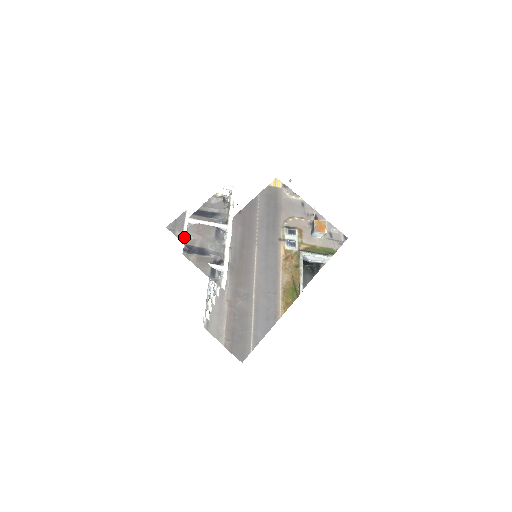
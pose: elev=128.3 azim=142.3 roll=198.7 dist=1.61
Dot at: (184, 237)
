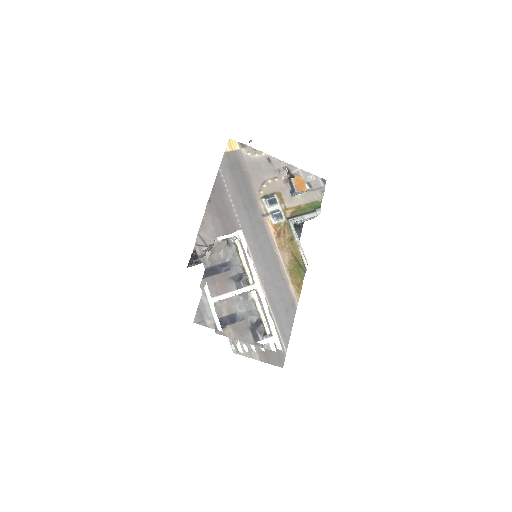
Dot at: (218, 325)
